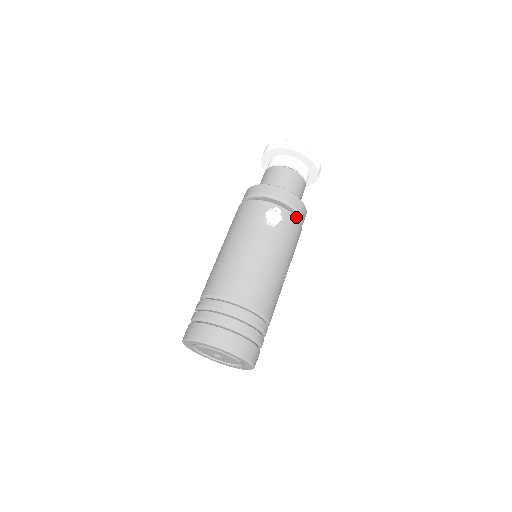
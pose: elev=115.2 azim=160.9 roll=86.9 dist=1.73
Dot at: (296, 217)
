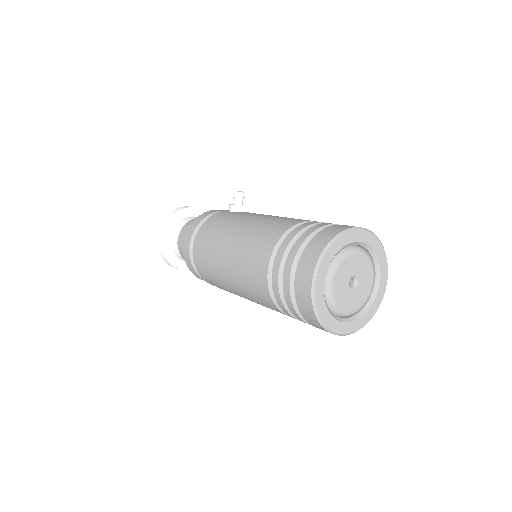
Dot at: occluded
